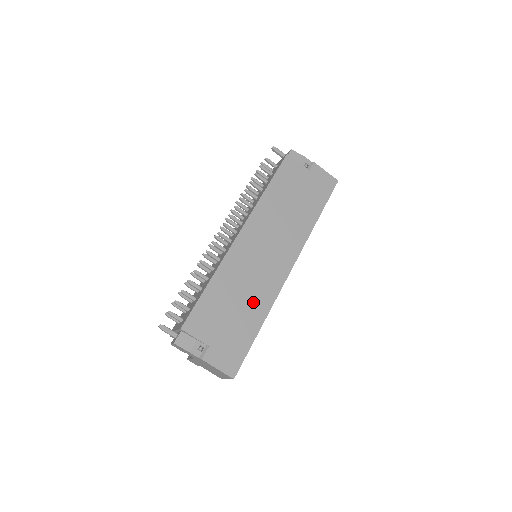
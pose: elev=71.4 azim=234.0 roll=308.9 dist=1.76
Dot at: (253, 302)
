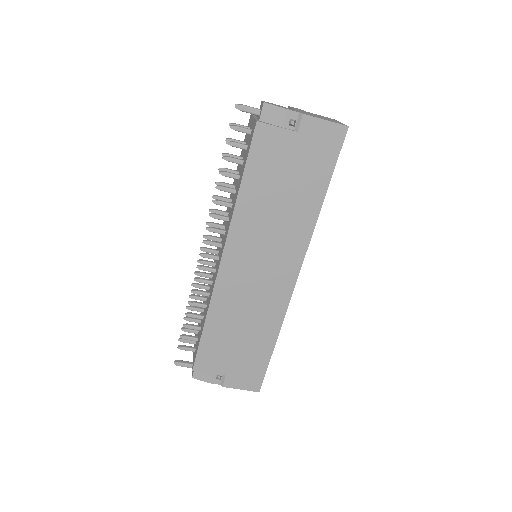
Dot at: (260, 325)
